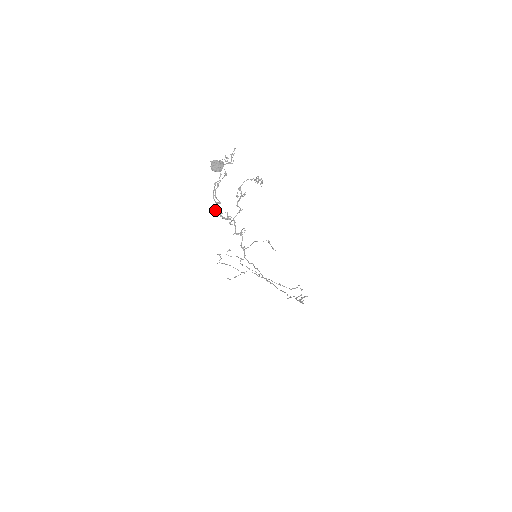
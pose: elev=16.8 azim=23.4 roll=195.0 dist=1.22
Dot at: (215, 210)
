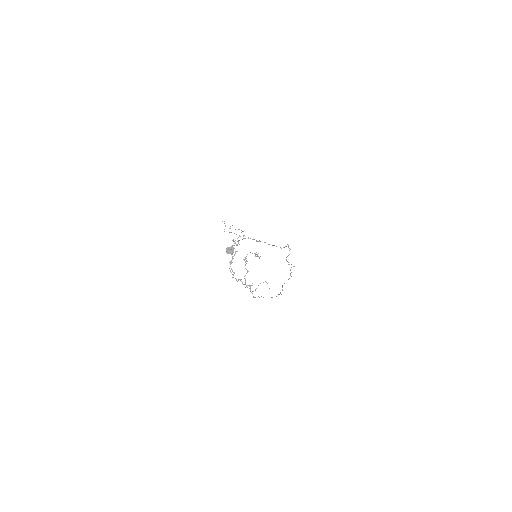
Dot at: occluded
